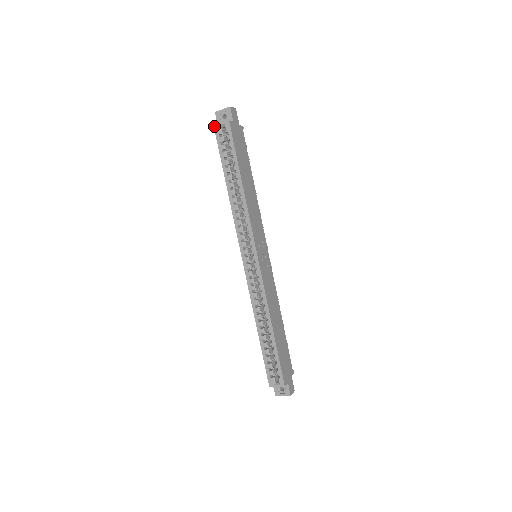
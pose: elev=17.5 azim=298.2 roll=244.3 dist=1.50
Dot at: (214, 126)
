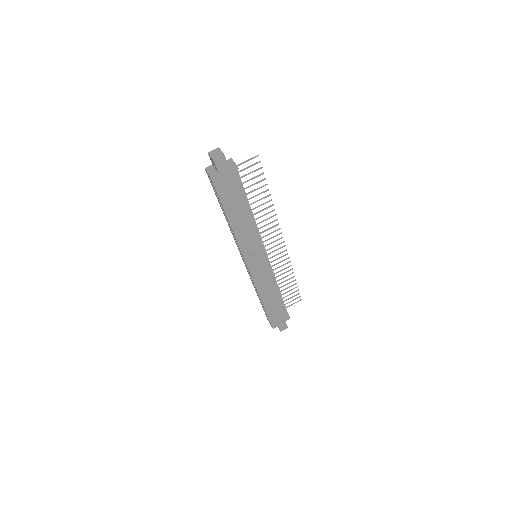
Dot at: (205, 169)
